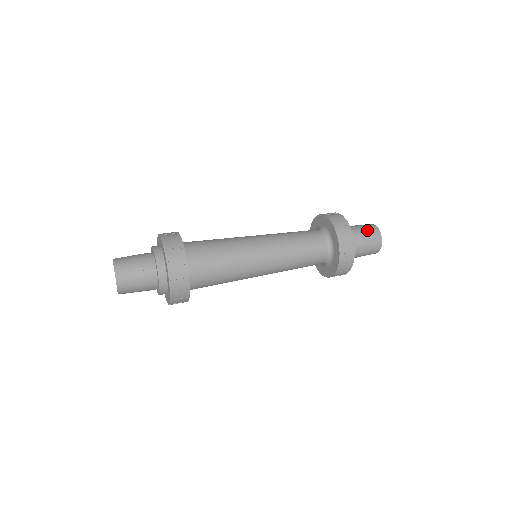
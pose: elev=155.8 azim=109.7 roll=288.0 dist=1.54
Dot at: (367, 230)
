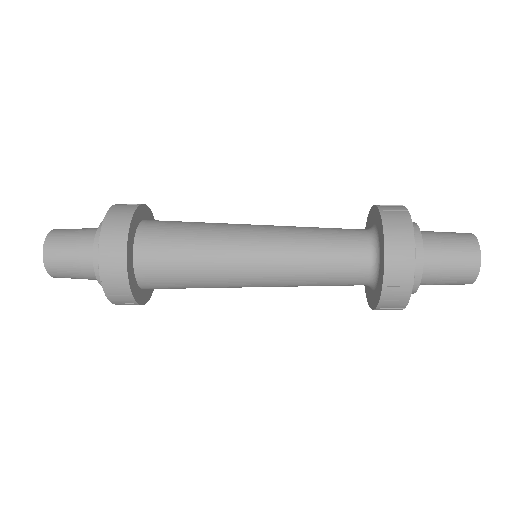
Dot at: (455, 247)
